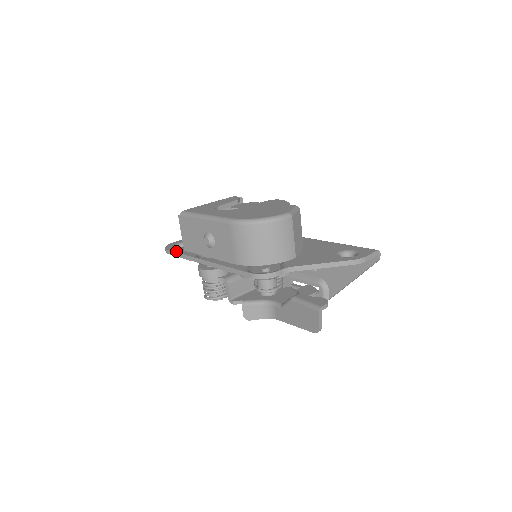
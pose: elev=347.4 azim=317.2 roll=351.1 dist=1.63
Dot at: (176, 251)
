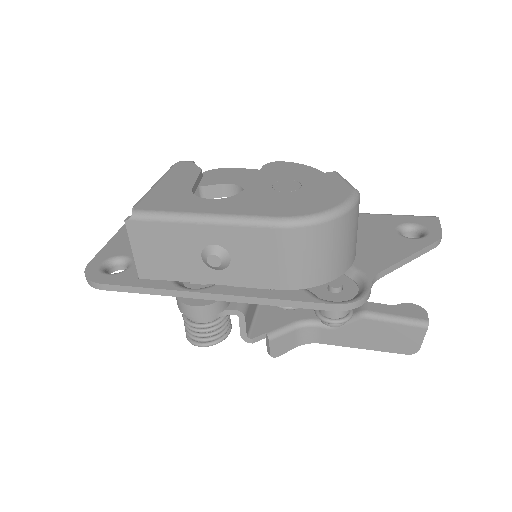
Dot at: (125, 283)
